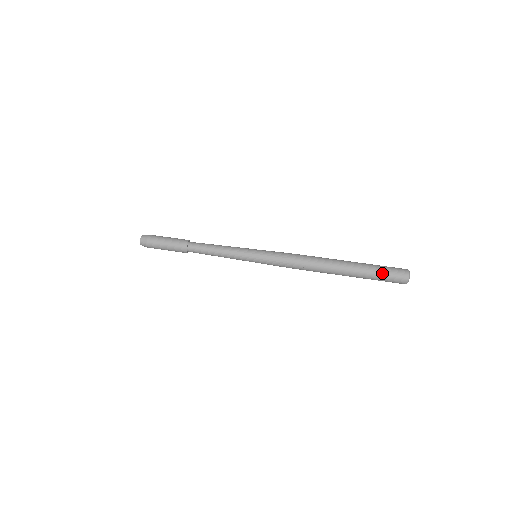
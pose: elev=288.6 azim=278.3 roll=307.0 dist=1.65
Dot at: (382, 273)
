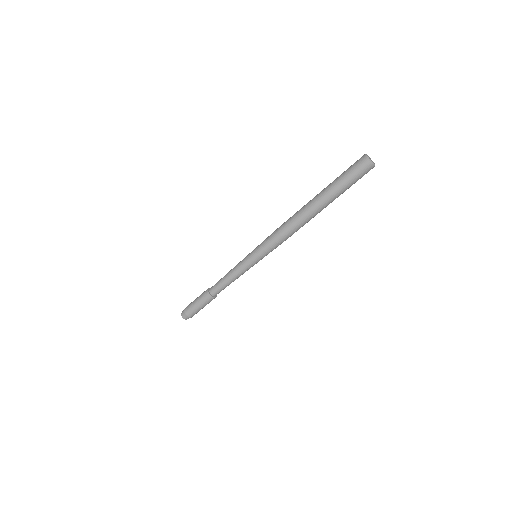
Dot at: occluded
